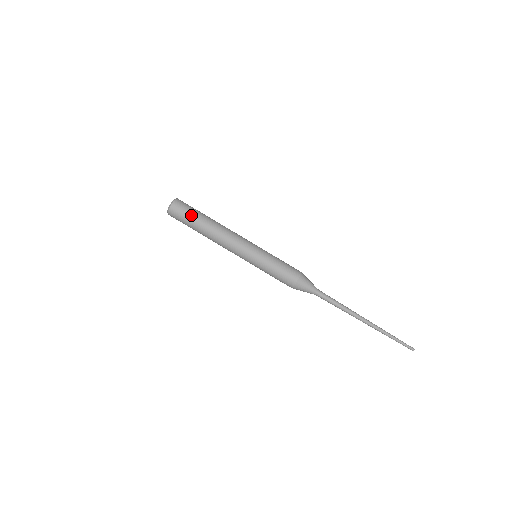
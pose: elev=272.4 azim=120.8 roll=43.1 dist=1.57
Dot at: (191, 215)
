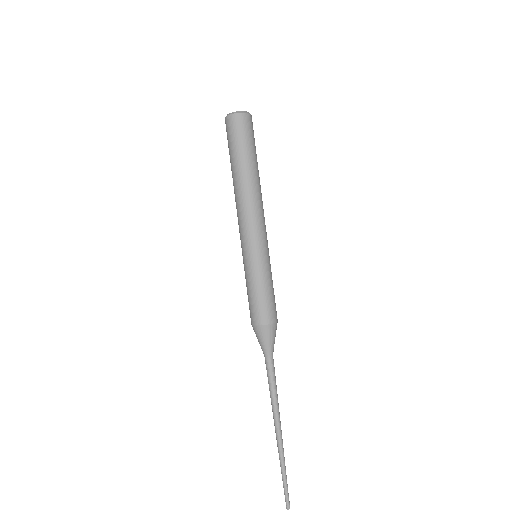
Dot at: (254, 146)
